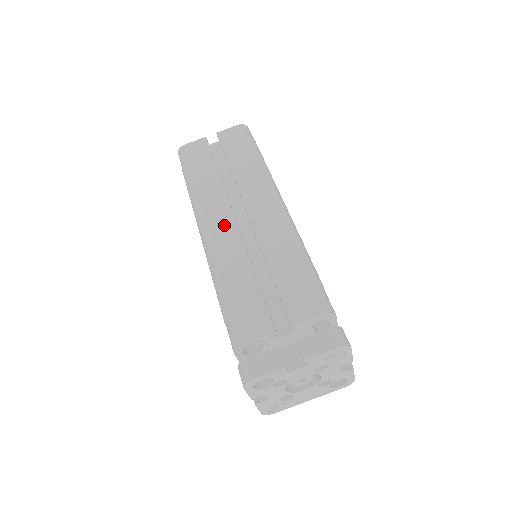
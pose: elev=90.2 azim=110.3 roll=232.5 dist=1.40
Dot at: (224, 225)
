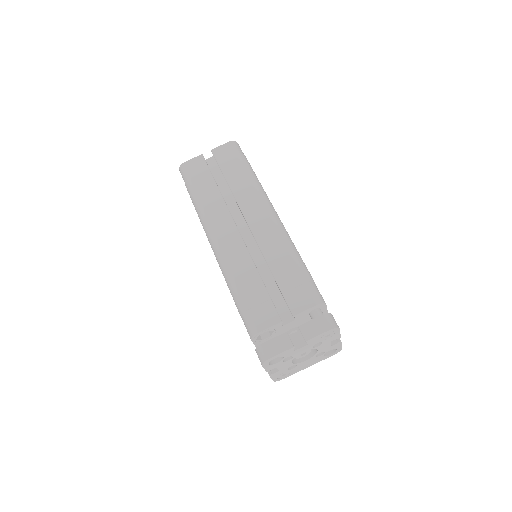
Dot at: (230, 235)
